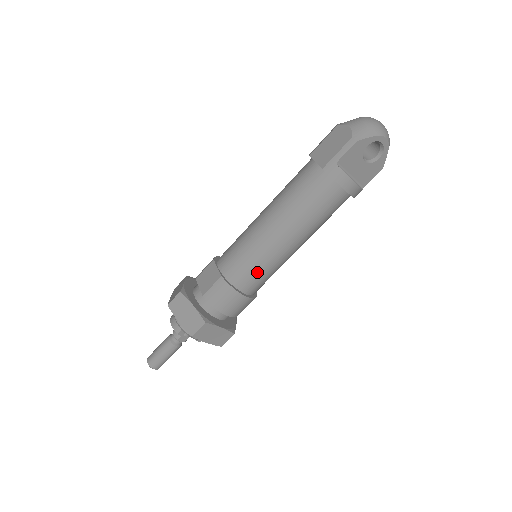
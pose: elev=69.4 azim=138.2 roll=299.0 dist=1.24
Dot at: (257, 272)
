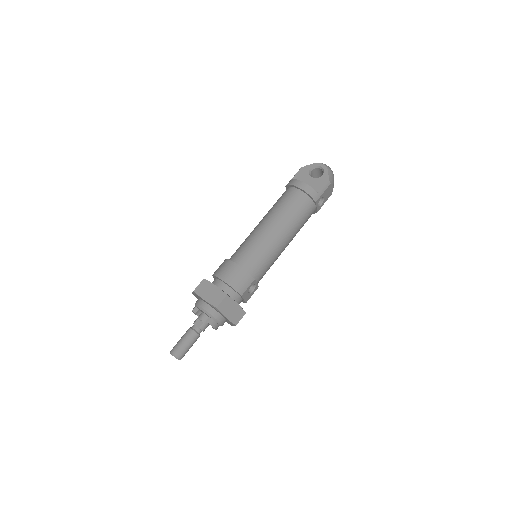
Dot at: (246, 248)
